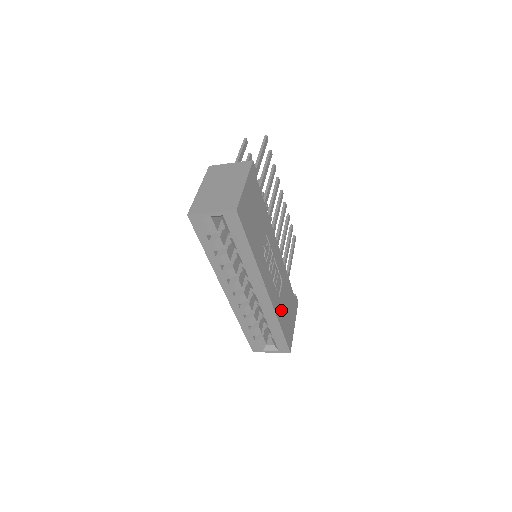
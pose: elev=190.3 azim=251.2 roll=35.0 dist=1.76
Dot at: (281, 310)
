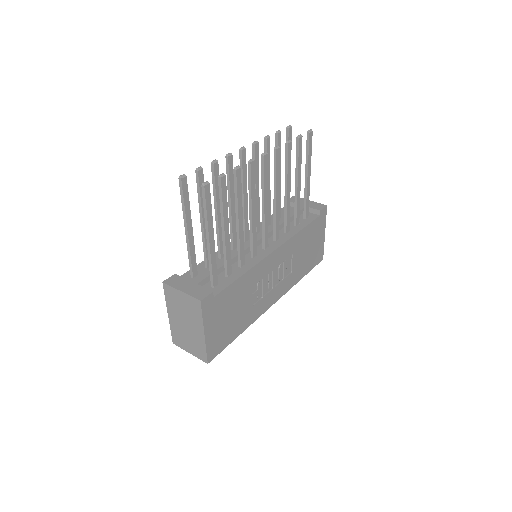
Dot at: (298, 270)
